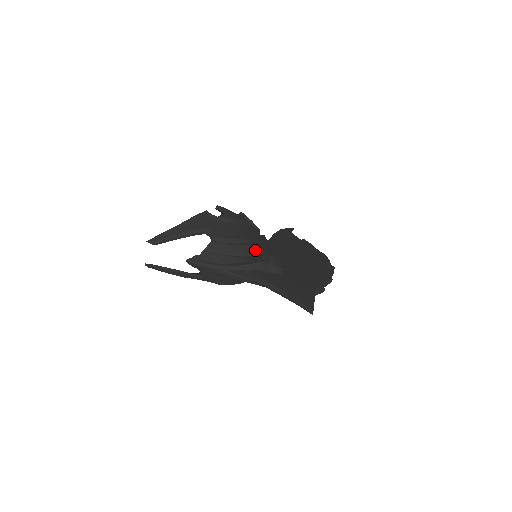
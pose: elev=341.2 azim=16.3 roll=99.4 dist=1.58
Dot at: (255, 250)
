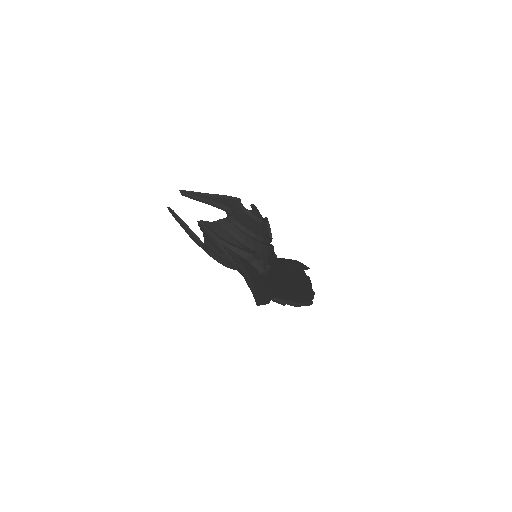
Dot at: (255, 246)
